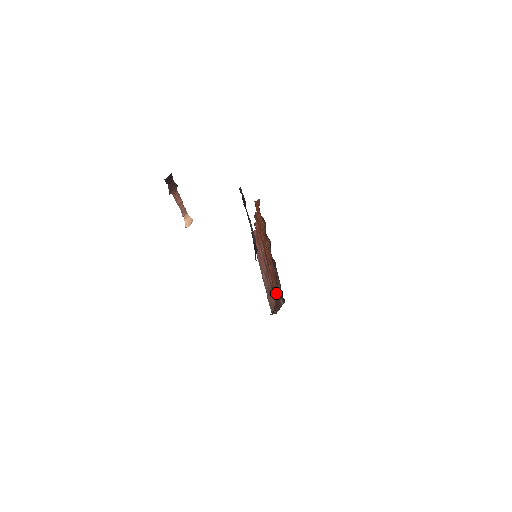
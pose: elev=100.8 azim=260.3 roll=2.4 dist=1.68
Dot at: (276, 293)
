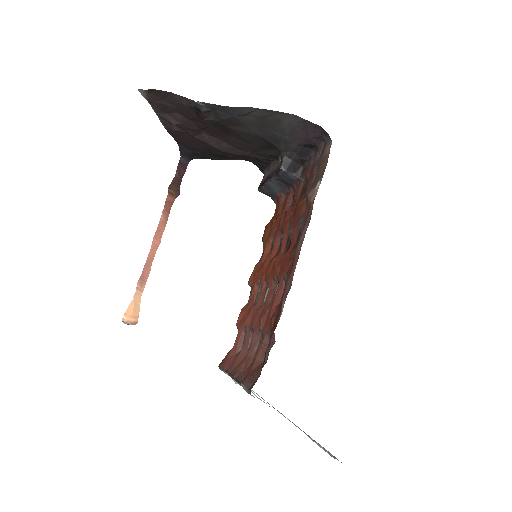
Dot at: (290, 259)
